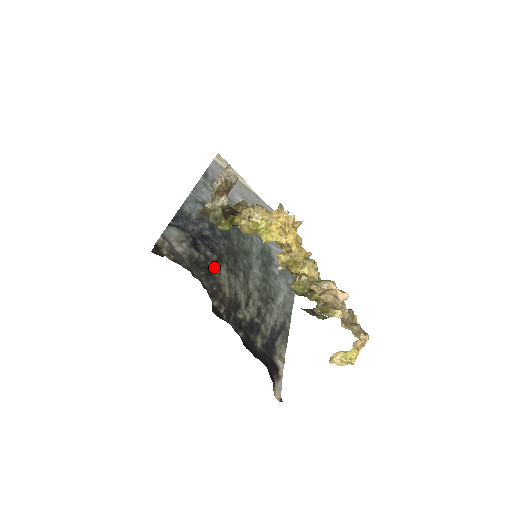
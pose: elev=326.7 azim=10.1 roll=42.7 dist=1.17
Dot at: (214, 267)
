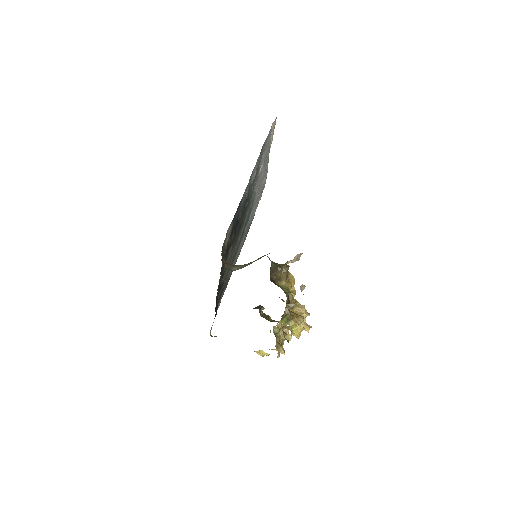
Dot at: (230, 247)
